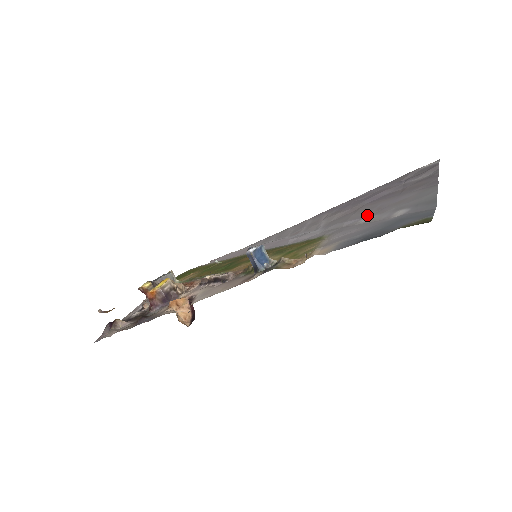
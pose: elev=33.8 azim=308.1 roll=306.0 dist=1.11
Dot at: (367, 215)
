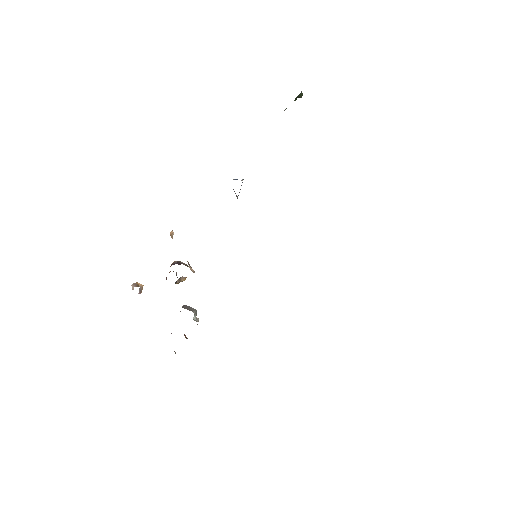
Dot at: occluded
